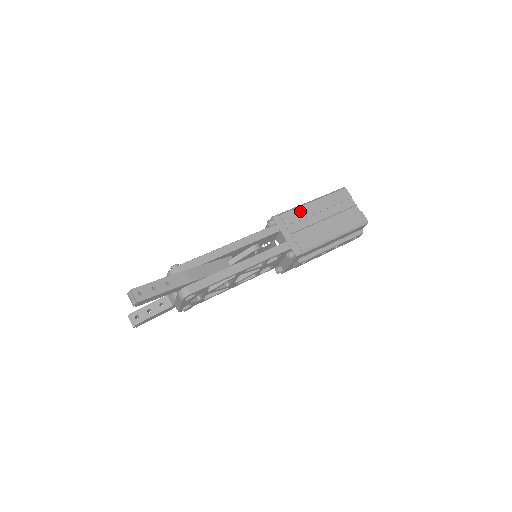
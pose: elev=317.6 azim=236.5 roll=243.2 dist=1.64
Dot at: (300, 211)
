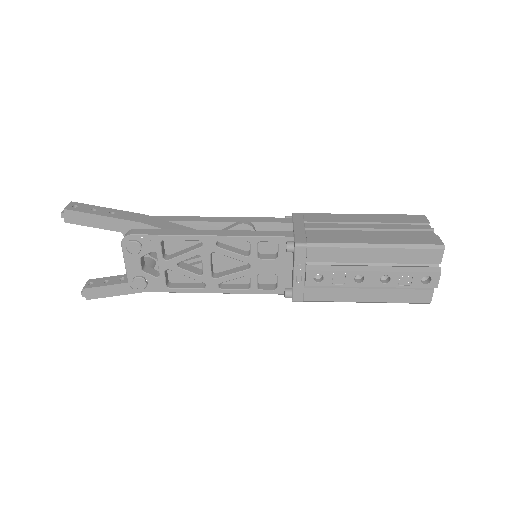
Dot at: (335, 216)
